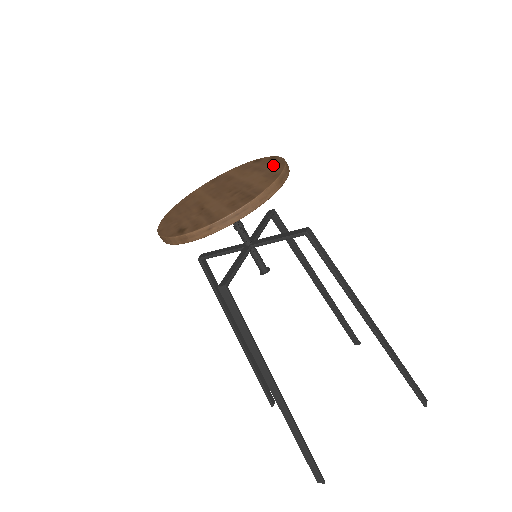
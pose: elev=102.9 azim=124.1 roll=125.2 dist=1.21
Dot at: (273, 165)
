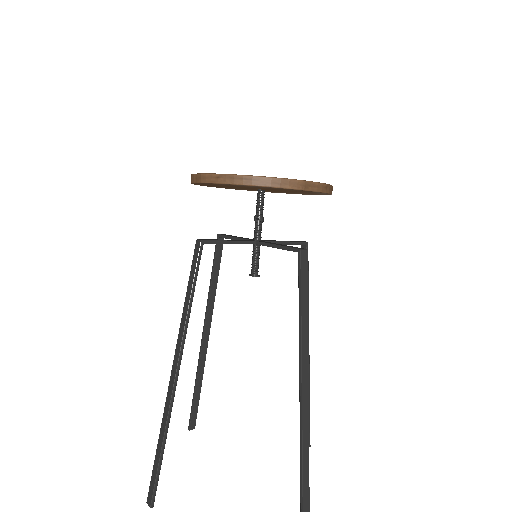
Dot at: occluded
